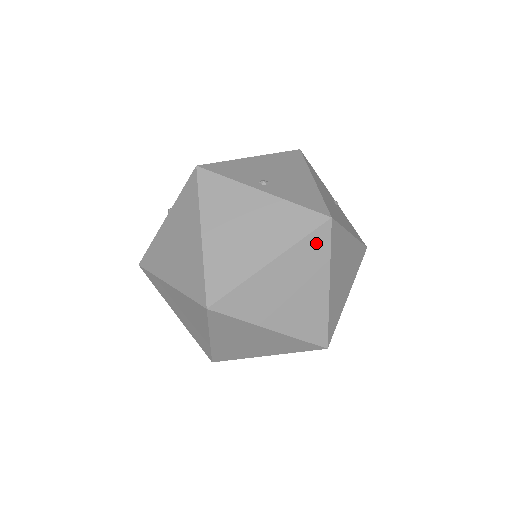
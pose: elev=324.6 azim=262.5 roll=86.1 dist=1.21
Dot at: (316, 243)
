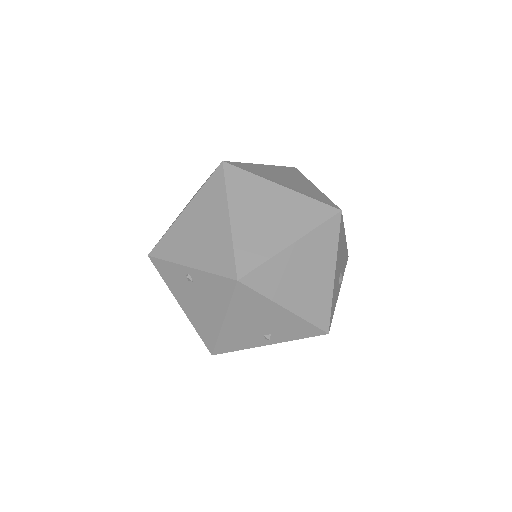
Dot at: (291, 170)
